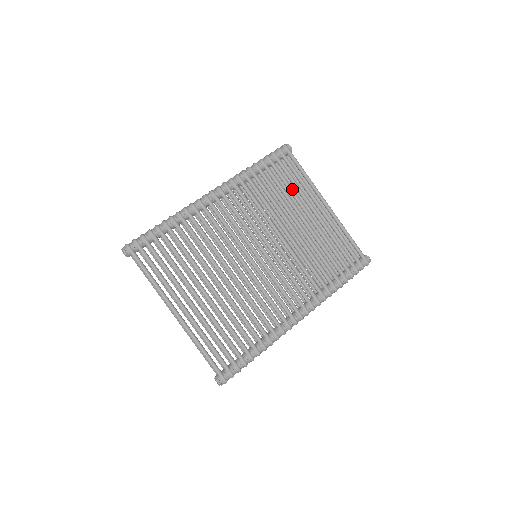
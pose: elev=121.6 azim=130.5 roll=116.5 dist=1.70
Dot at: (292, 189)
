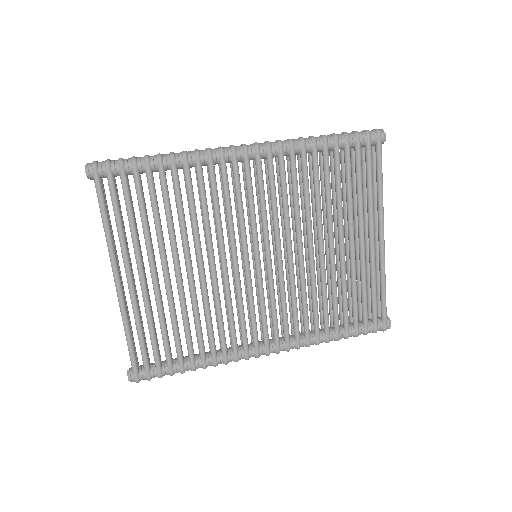
Dot at: (351, 196)
